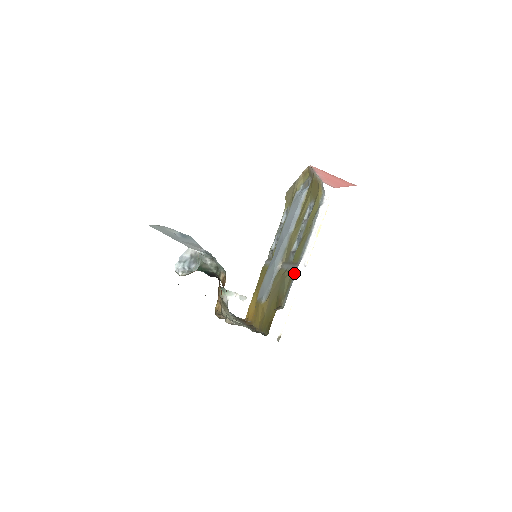
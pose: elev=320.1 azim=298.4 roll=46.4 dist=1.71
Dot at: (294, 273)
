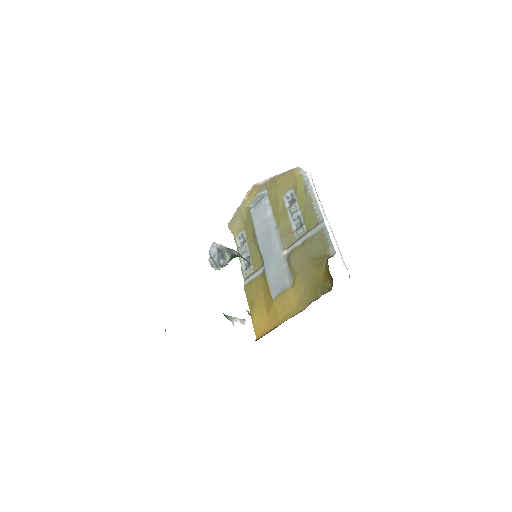
Dot at: (322, 230)
